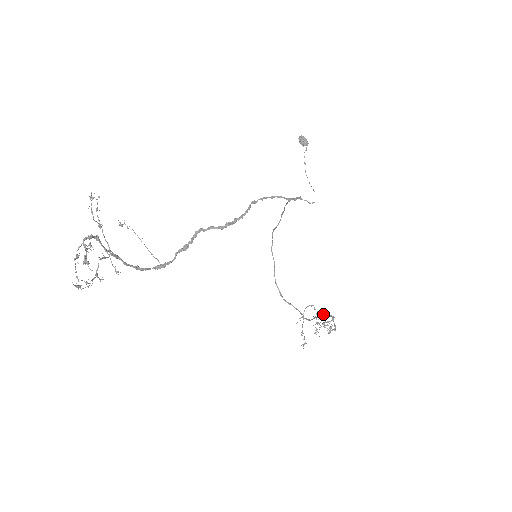
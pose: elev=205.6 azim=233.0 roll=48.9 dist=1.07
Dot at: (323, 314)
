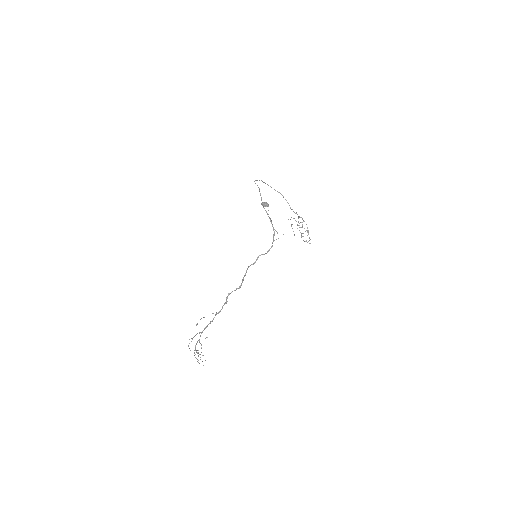
Dot at: (302, 233)
